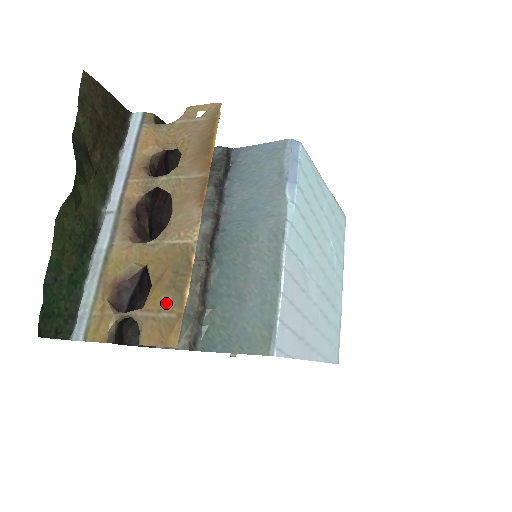
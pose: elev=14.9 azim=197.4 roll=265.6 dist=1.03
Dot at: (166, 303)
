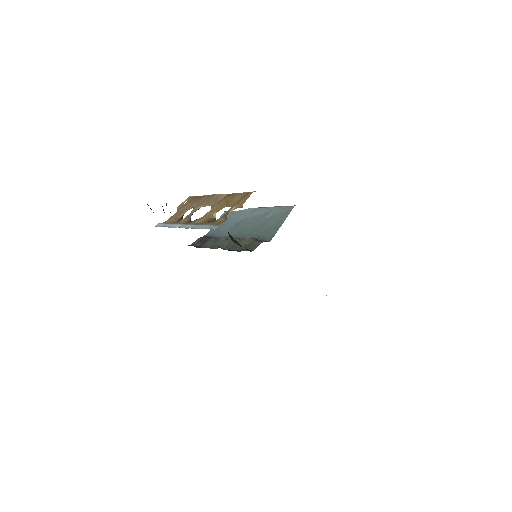
Dot at: (237, 198)
